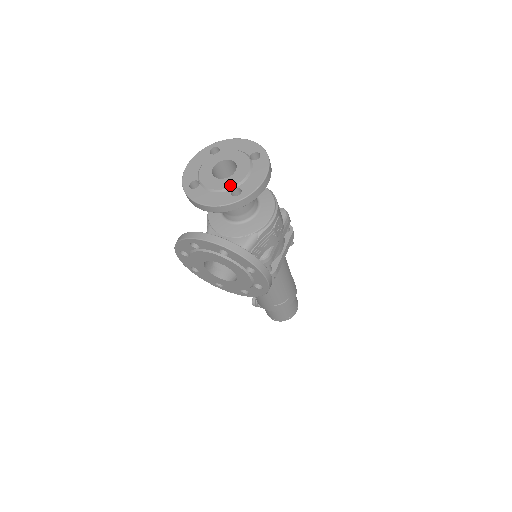
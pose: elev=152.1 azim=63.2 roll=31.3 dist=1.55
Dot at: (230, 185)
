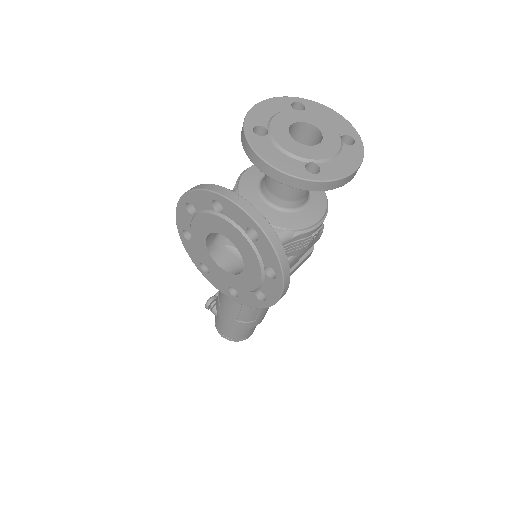
Dot at: (308, 156)
